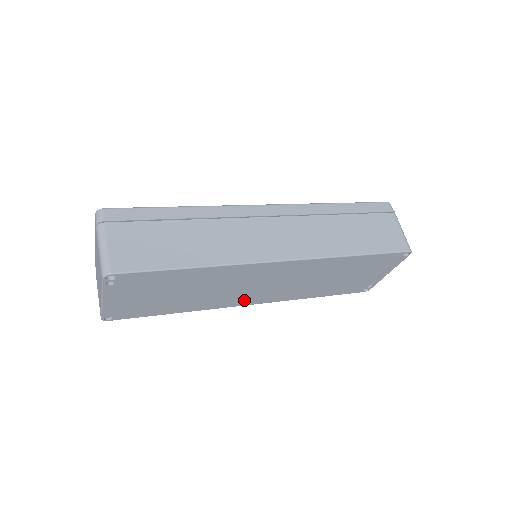
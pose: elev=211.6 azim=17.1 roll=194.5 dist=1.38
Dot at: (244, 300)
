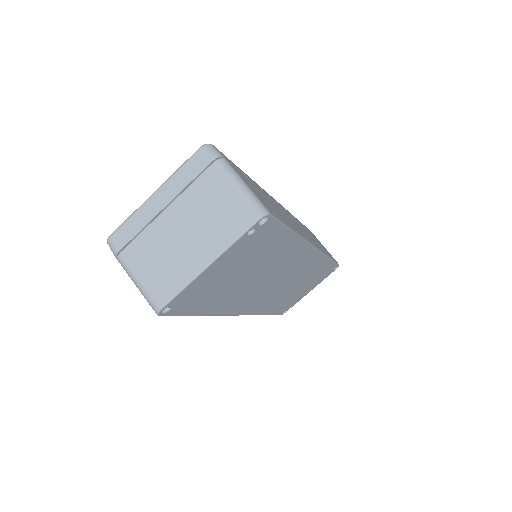
Dot at: (247, 305)
